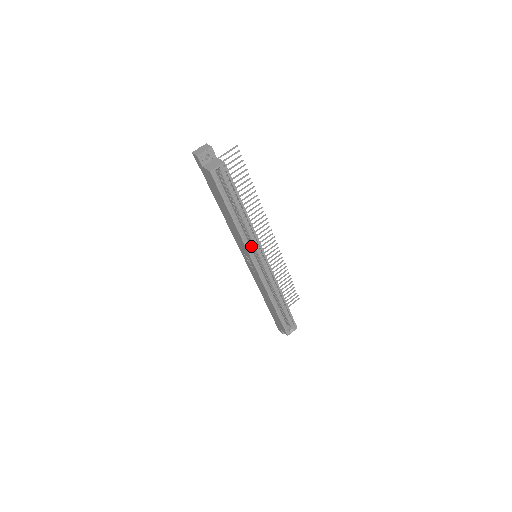
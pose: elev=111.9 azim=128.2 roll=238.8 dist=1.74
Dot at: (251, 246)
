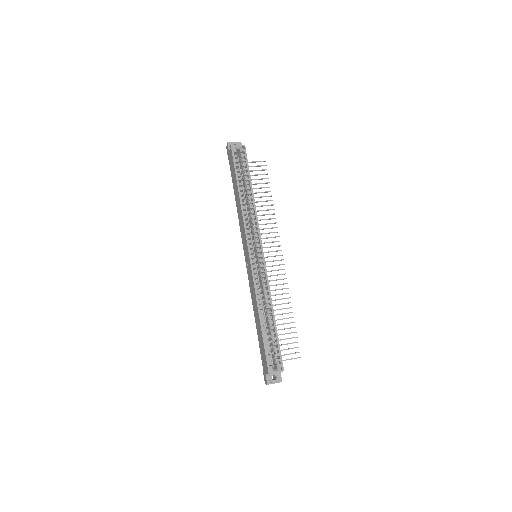
Dot at: (253, 240)
